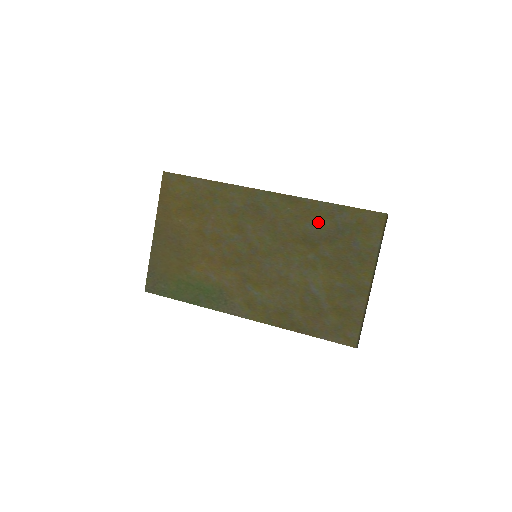
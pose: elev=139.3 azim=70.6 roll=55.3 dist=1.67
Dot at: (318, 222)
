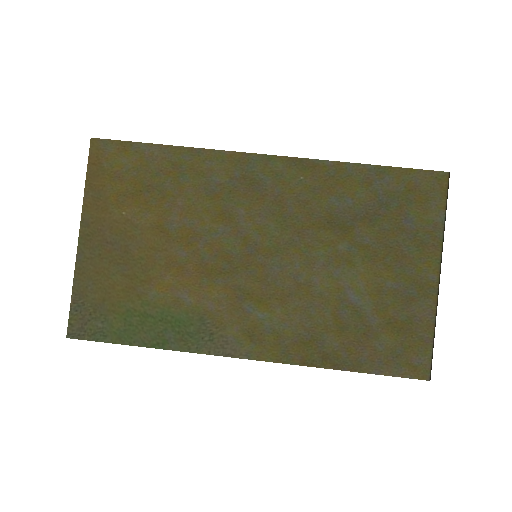
Dot at: (348, 194)
